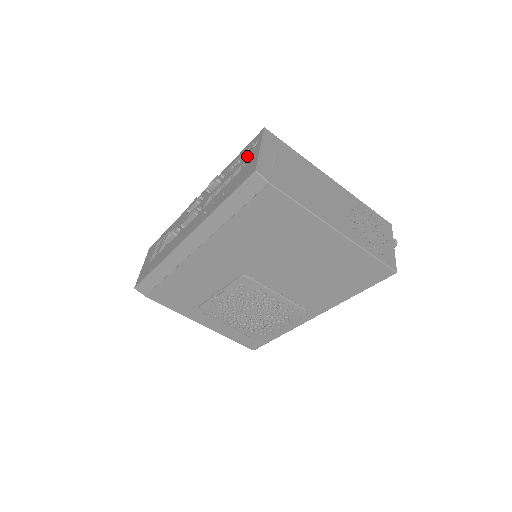
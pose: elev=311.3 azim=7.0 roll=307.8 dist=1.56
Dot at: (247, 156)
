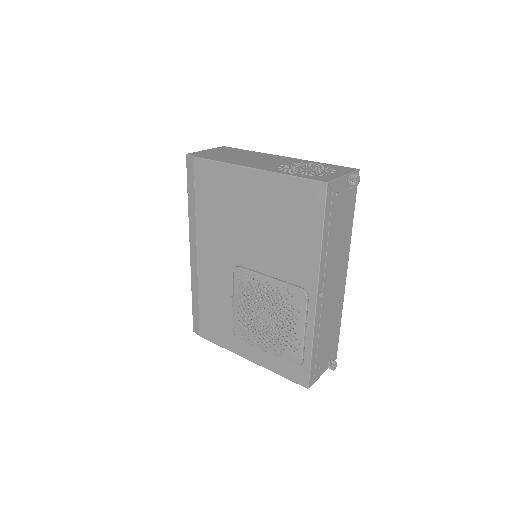
Dot at: occluded
